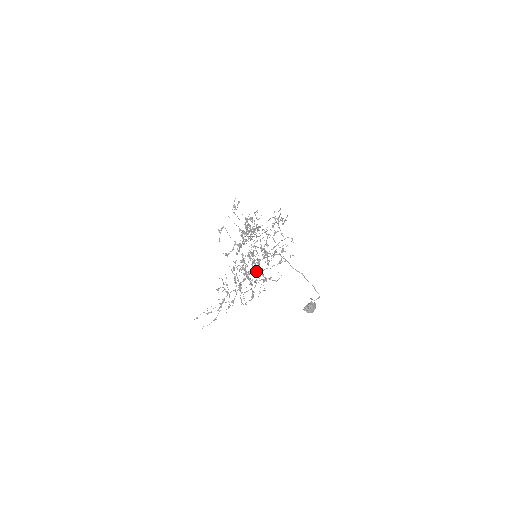
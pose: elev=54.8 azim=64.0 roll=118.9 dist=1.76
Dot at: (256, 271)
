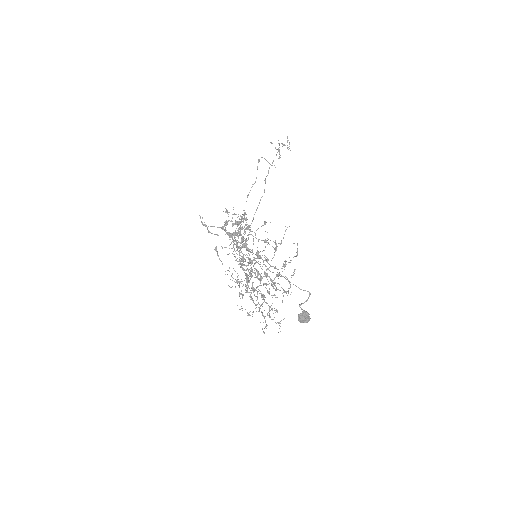
Dot at: (264, 274)
